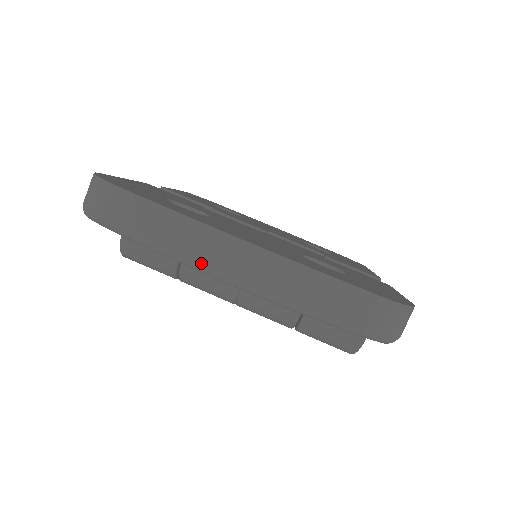
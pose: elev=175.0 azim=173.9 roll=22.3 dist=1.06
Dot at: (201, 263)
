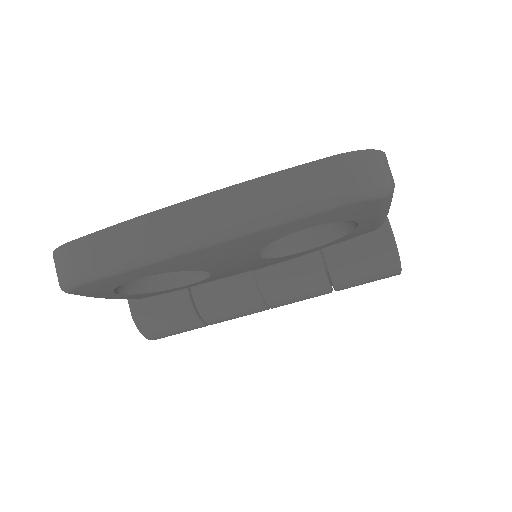
Dot at: (170, 246)
